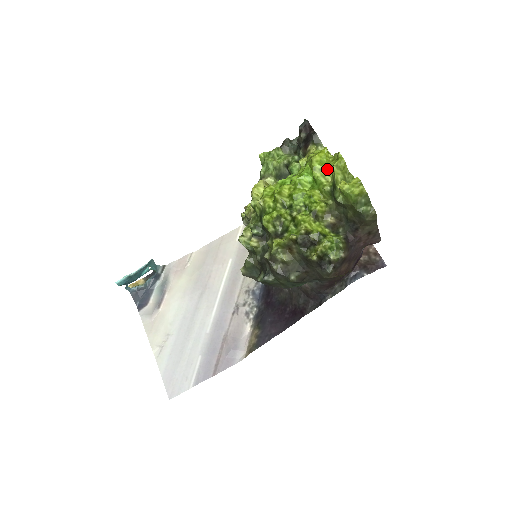
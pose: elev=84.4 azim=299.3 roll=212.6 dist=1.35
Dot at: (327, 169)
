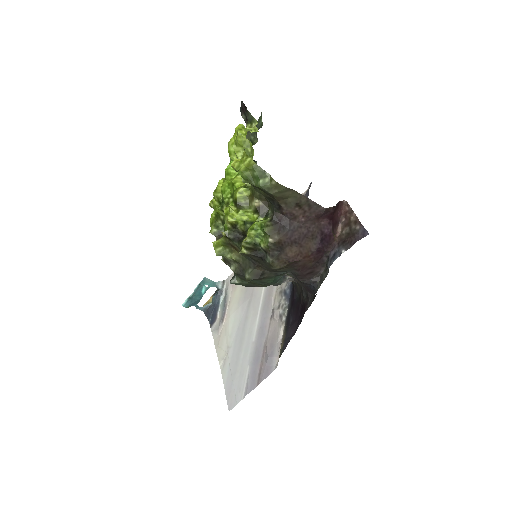
Dot at: occluded
